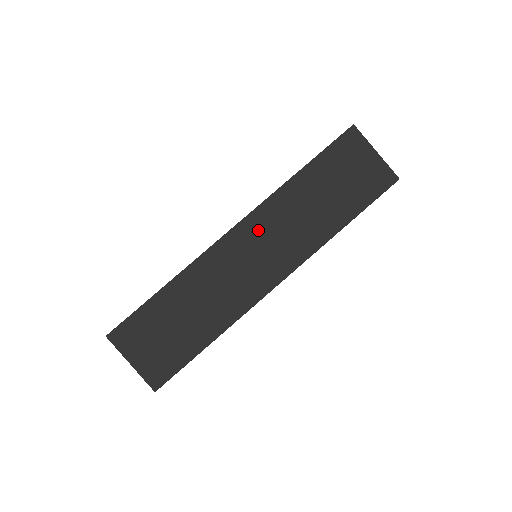
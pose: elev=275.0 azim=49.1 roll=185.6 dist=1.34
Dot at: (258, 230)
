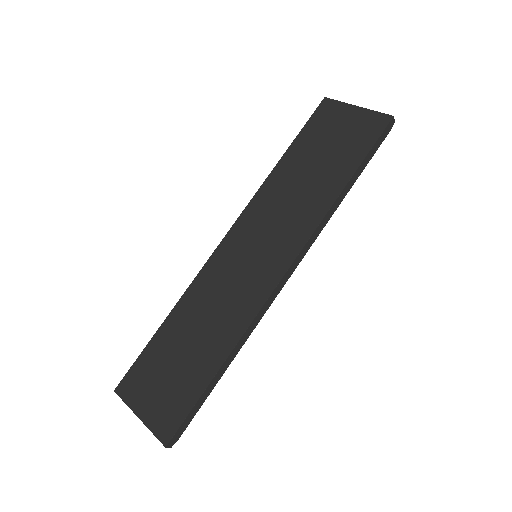
Dot at: (251, 228)
